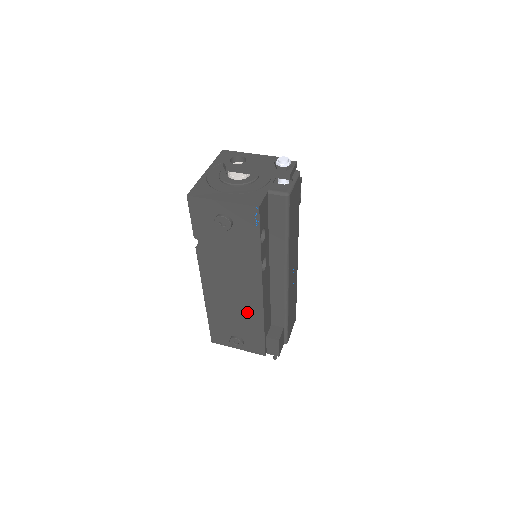
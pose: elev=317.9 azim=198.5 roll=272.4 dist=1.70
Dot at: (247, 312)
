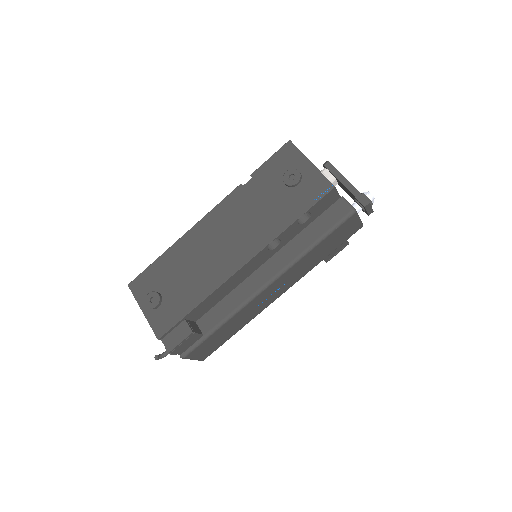
Dot at: (205, 276)
